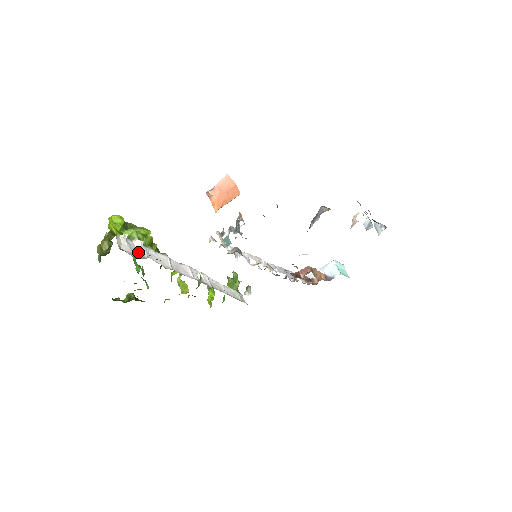
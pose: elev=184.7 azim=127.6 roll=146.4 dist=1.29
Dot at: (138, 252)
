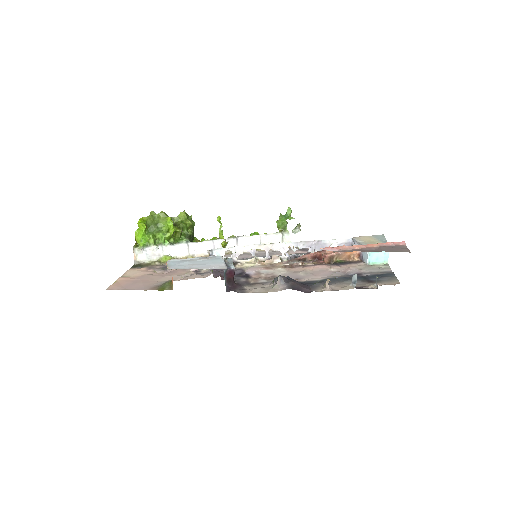
Dot at: (154, 254)
